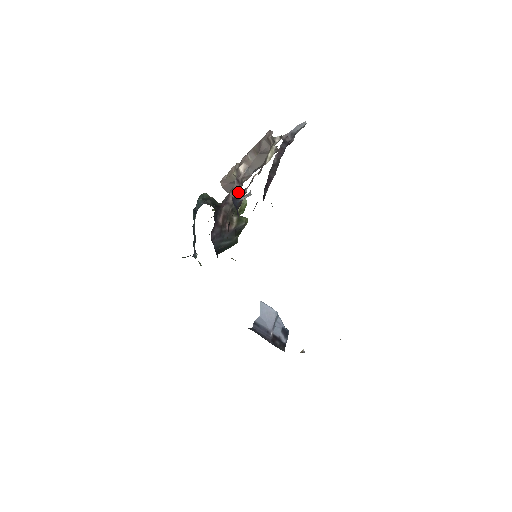
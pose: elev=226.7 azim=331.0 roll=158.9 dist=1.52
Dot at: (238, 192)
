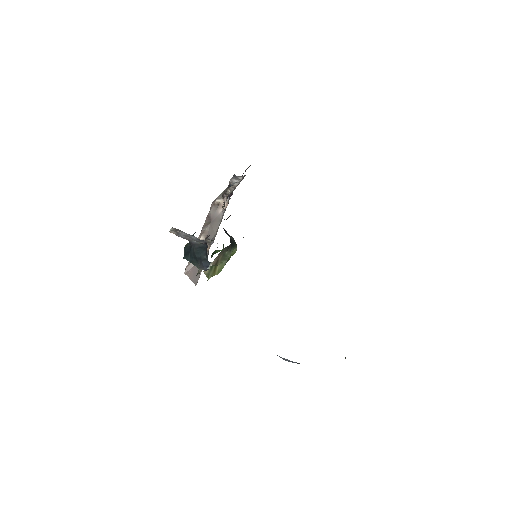
Dot at: occluded
